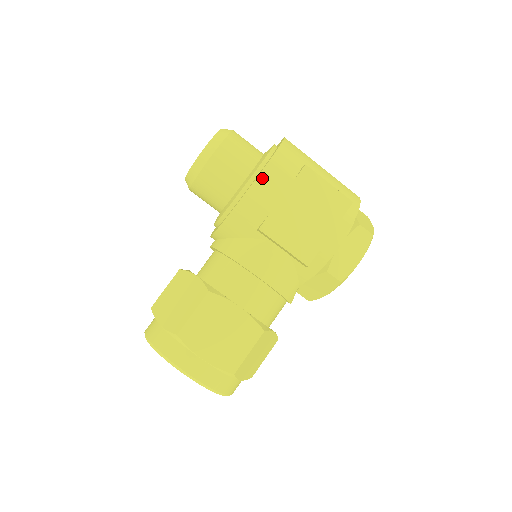
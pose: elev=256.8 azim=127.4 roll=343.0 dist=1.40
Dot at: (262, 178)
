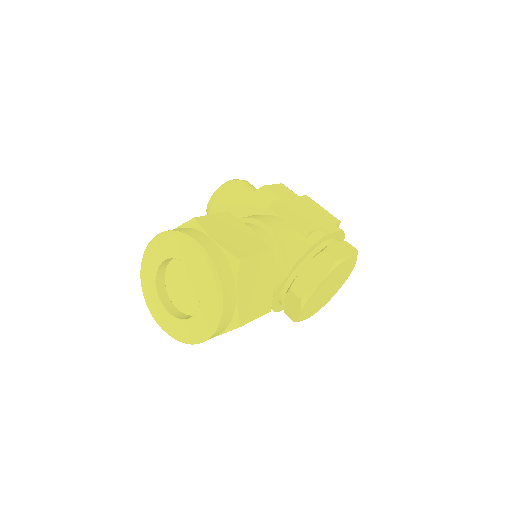
Dot at: (277, 186)
